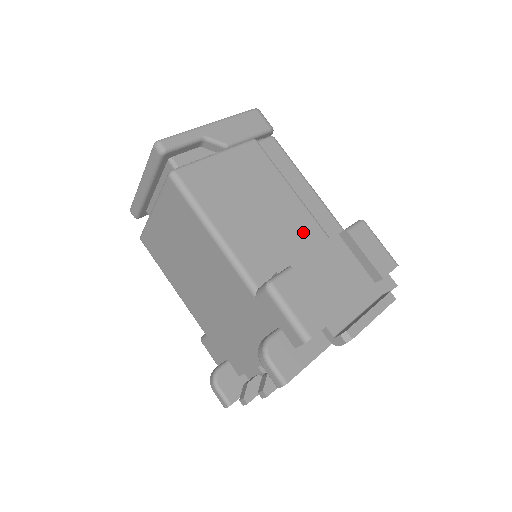
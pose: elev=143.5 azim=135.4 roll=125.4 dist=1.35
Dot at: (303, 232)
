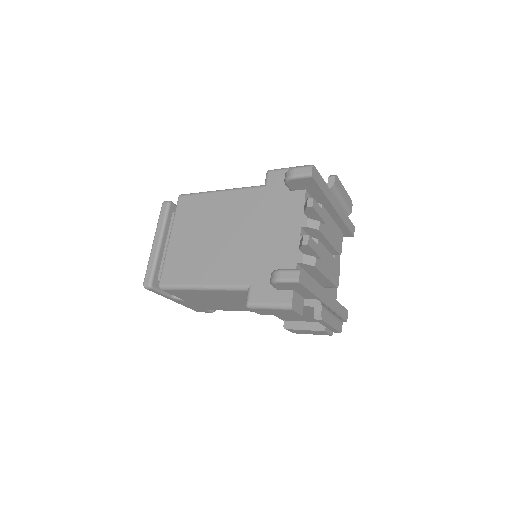
Dot at: occluded
